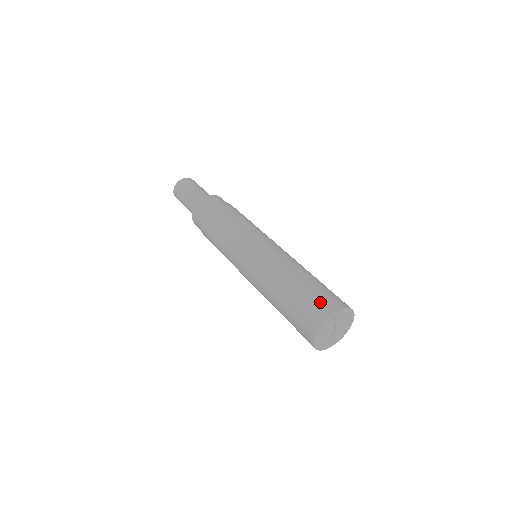
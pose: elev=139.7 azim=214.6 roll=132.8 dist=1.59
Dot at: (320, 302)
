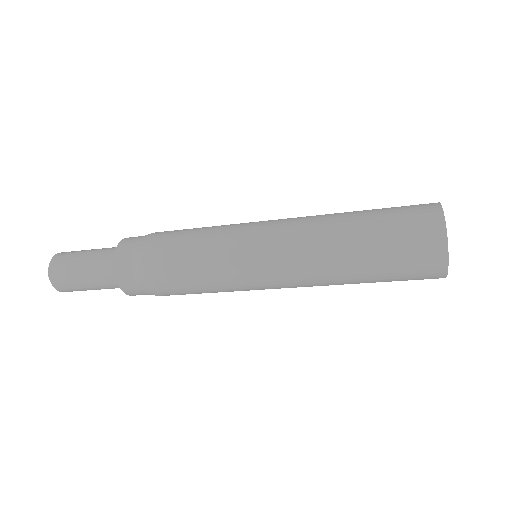
Dot at: occluded
